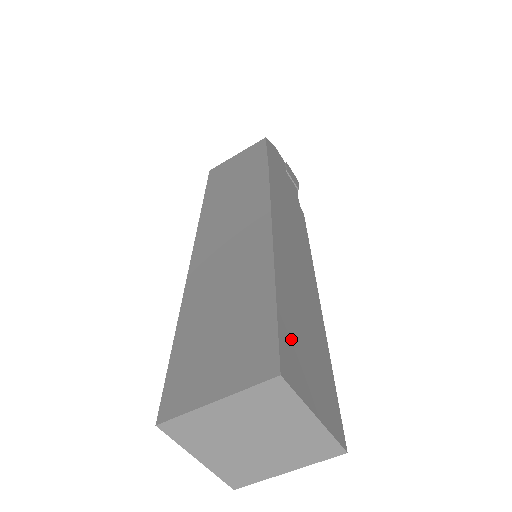
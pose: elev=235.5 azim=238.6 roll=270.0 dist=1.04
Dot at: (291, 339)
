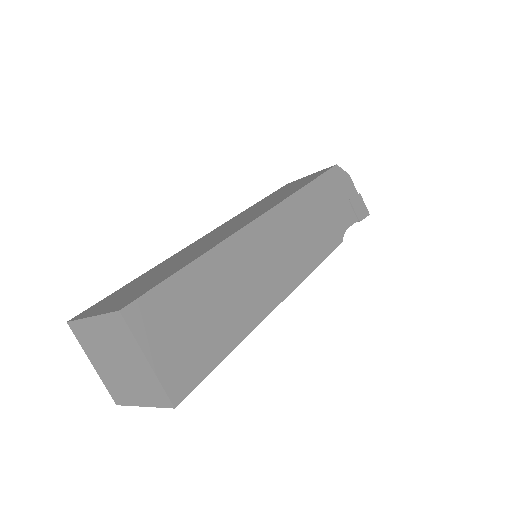
Dot at: (171, 302)
